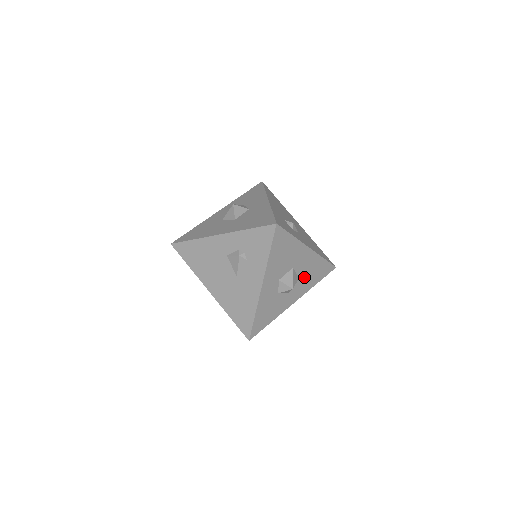
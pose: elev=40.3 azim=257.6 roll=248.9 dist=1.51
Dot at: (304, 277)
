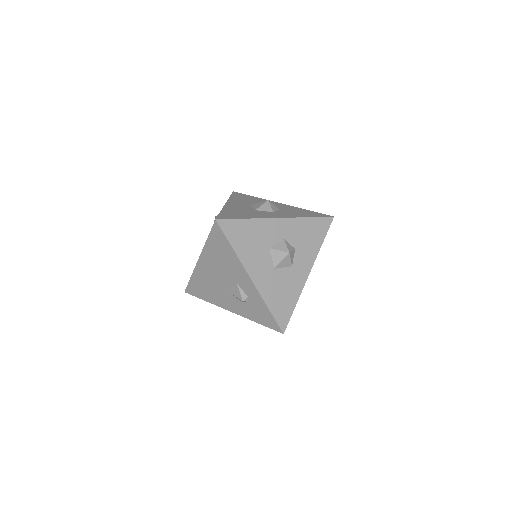
Dot at: occluded
